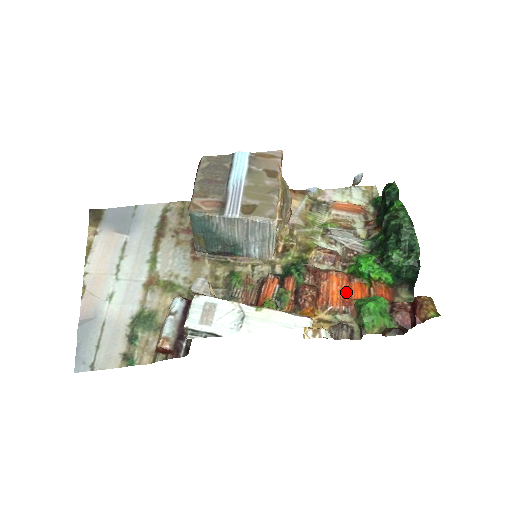
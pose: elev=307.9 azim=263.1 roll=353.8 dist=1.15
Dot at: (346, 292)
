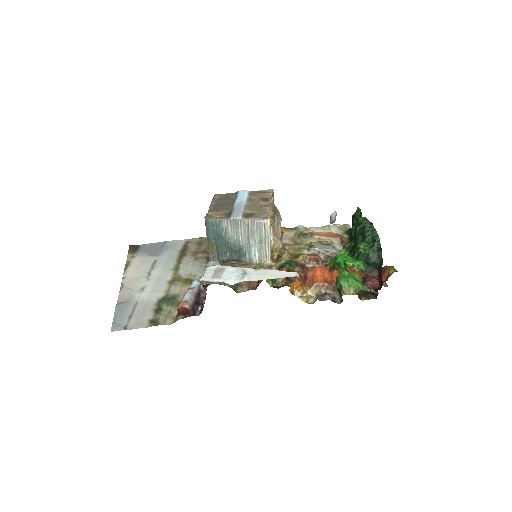
Dot at: (328, 277)
